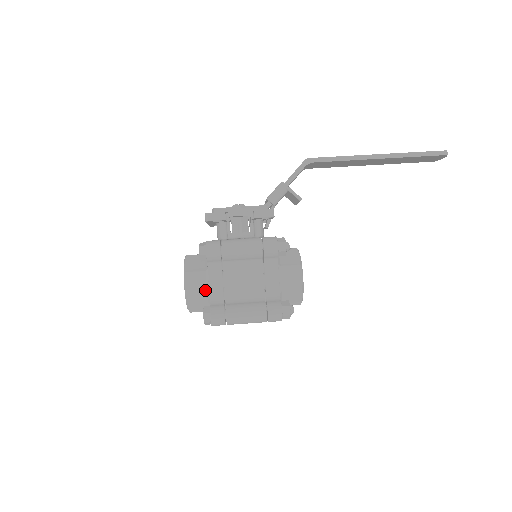
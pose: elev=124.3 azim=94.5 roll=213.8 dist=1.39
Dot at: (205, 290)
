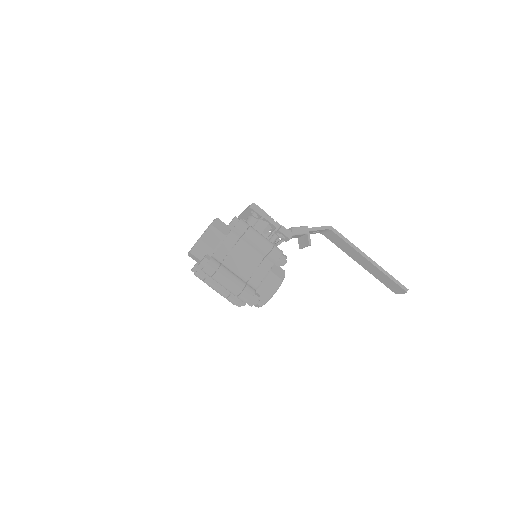
Dot at: (215, 246)
